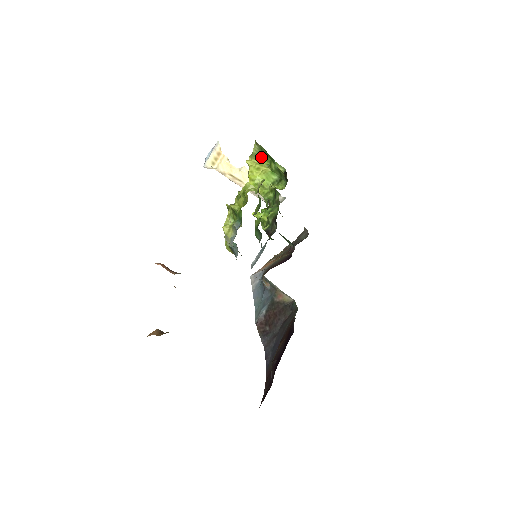
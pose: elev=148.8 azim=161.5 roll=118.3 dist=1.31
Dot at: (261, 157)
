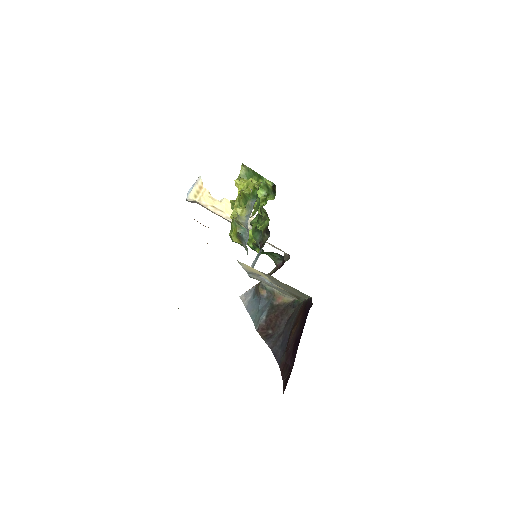
Dot at: (248, 178)
